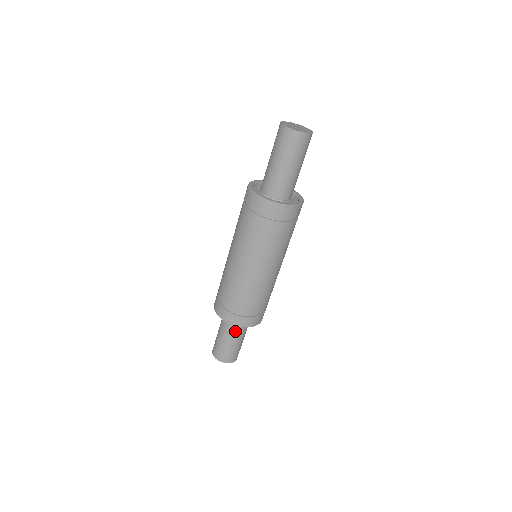
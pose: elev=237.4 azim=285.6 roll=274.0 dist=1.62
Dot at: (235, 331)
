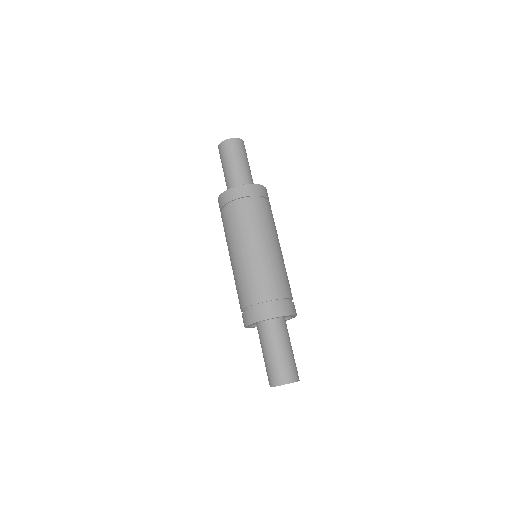
Dot at: (276, 336)
